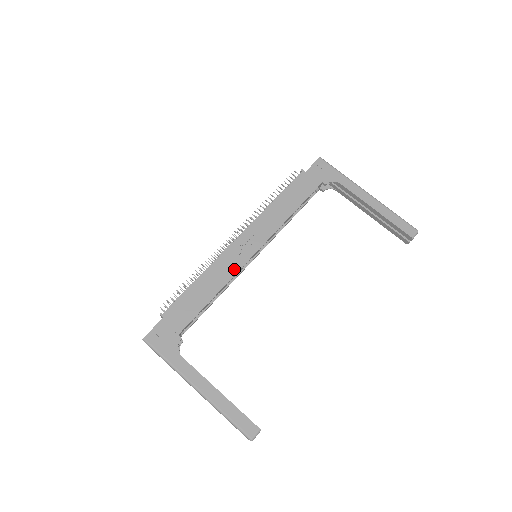
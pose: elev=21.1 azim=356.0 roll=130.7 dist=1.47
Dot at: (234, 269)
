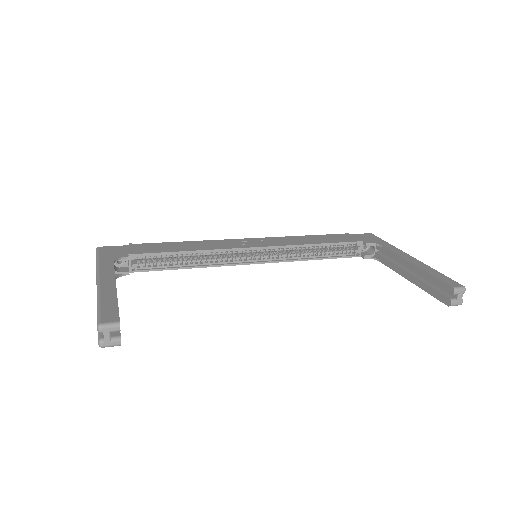
Dot at: (225, 247)
